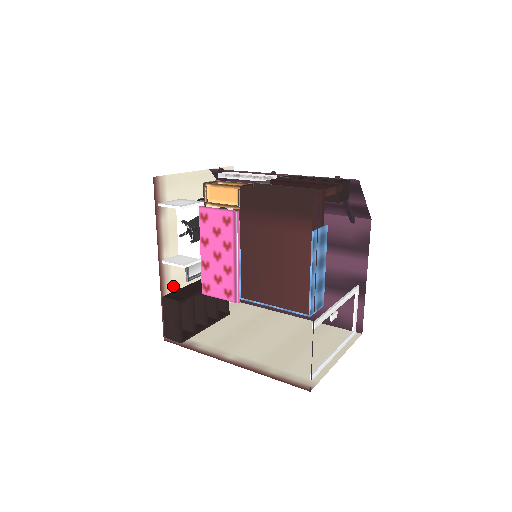
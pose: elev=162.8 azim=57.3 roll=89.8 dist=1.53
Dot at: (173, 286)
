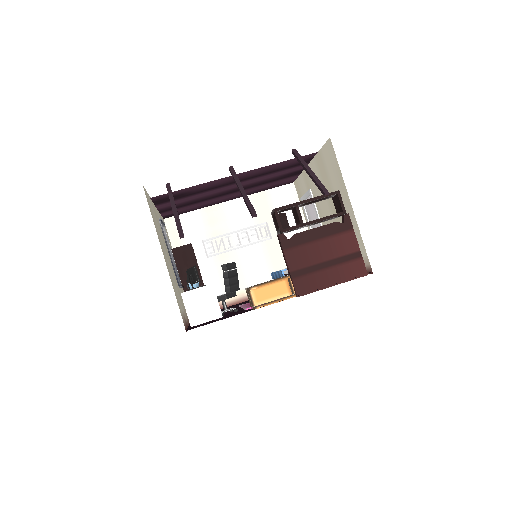
Dot at: occluded
